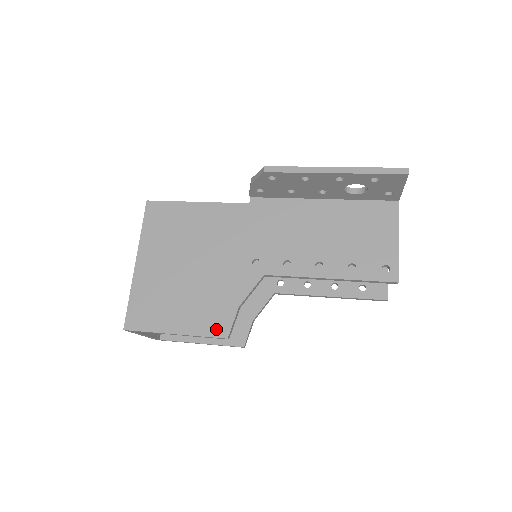
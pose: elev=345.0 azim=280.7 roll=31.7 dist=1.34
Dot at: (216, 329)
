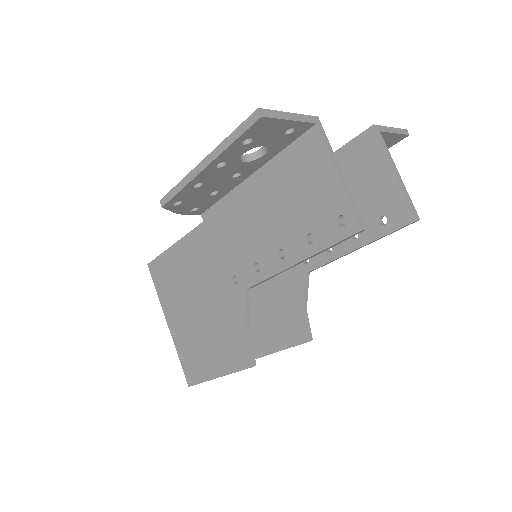
Dot at: (240, 361)
